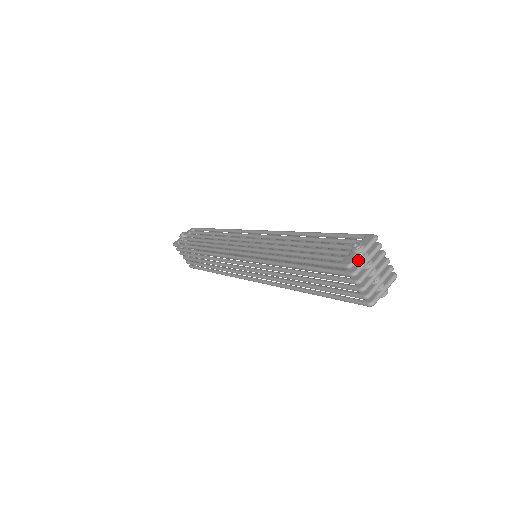
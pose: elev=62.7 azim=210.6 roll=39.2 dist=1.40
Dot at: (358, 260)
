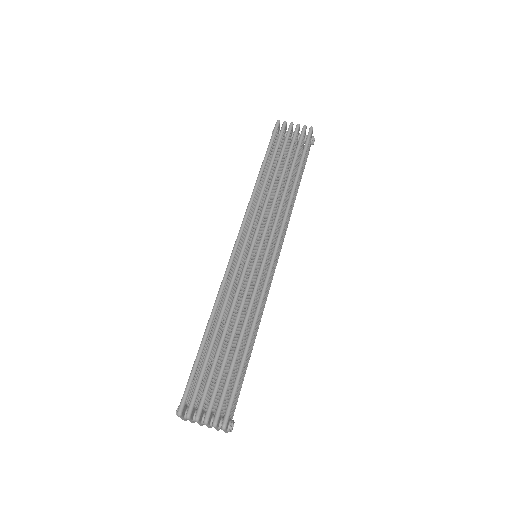
Dot at: occluded
